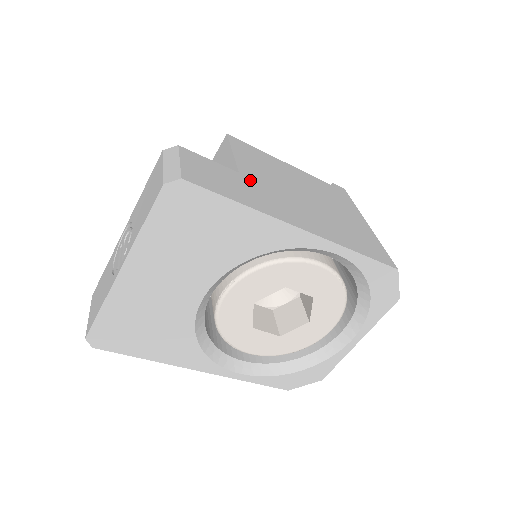
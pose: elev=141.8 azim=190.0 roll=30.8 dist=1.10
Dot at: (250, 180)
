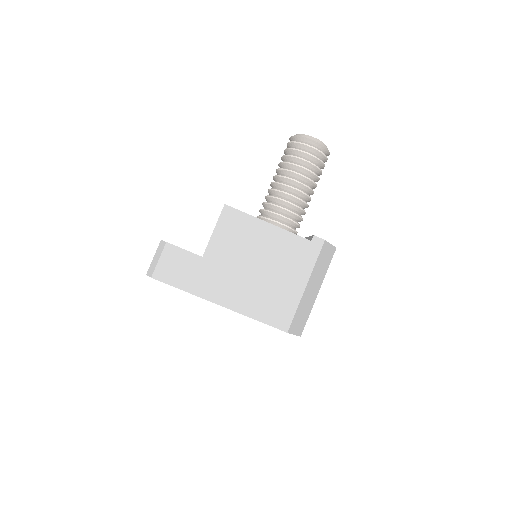
Dot at: (207, 263)
